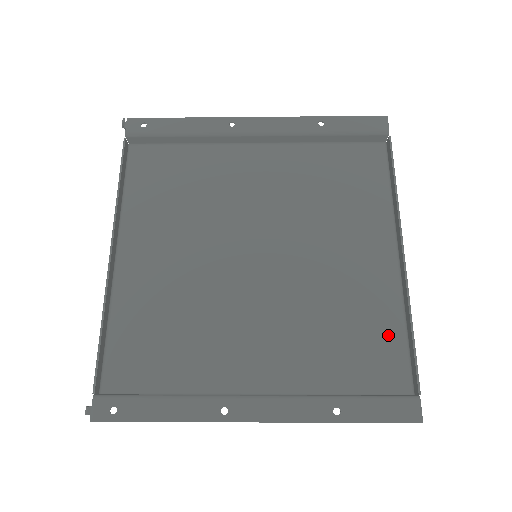
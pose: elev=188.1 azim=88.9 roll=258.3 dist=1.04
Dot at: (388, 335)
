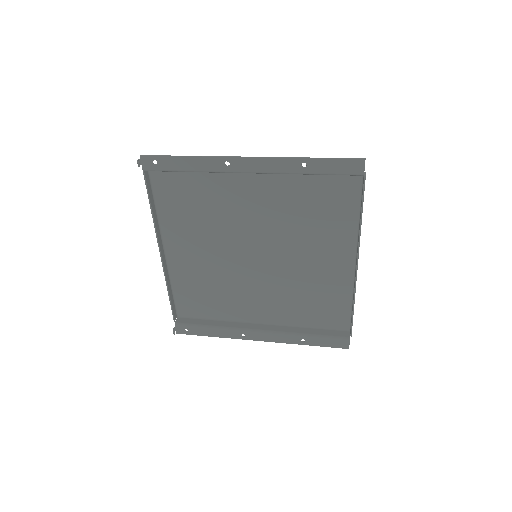
Dot at: (340, 303)
